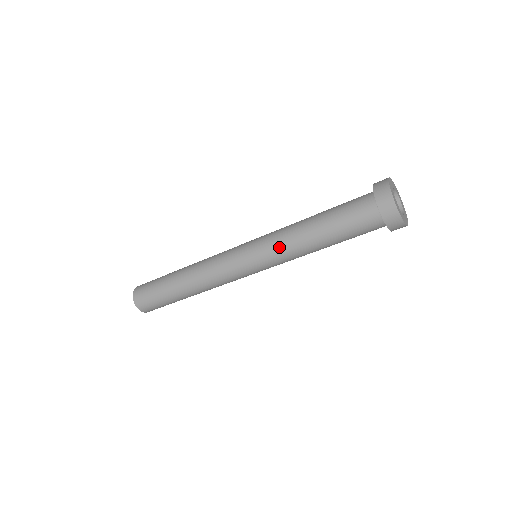
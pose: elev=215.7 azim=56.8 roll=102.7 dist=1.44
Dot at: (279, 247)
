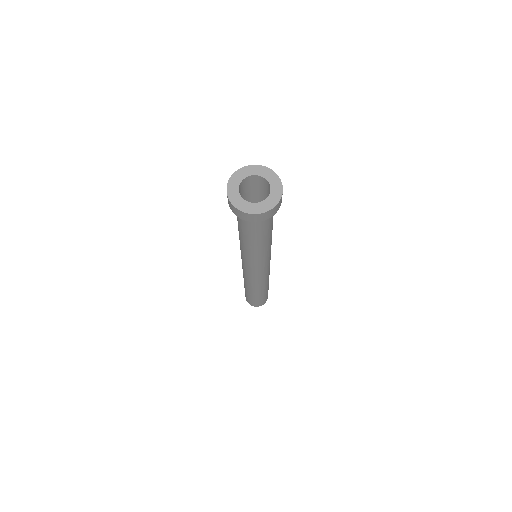
Dot at: (255, 259)
